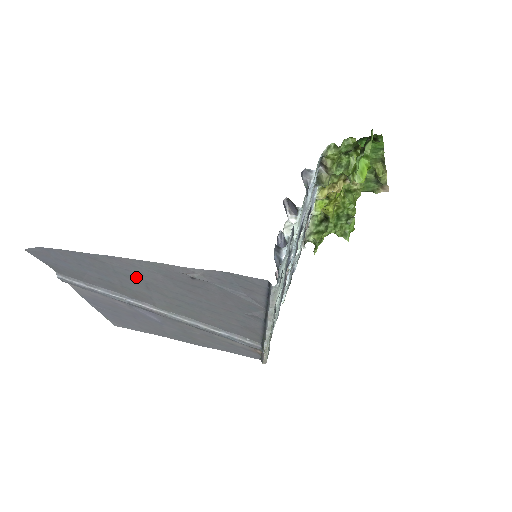
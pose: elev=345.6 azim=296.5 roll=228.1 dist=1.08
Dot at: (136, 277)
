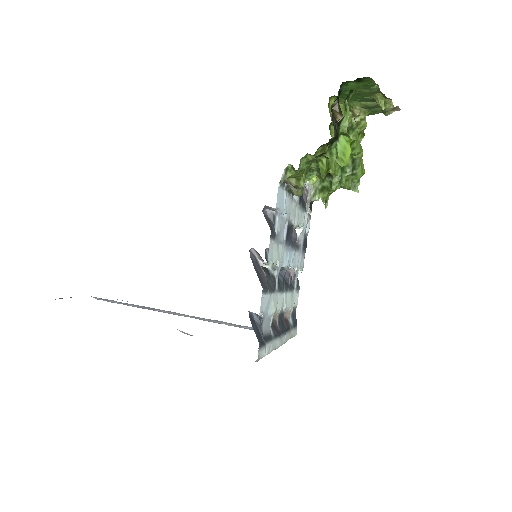
Dot at: occluded
